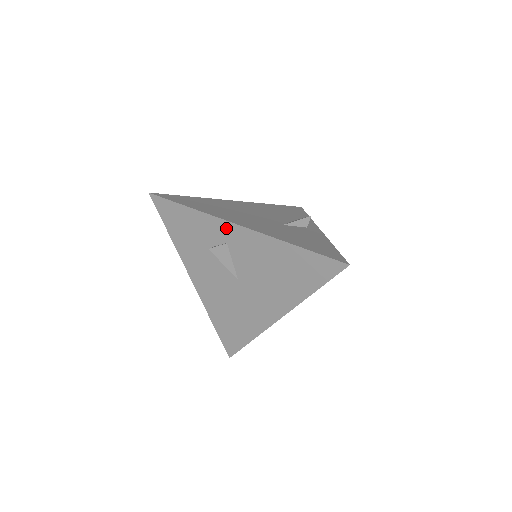
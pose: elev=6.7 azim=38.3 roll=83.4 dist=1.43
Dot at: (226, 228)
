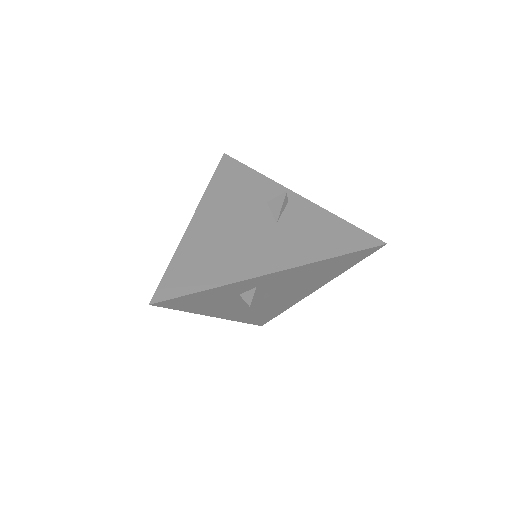
Dot at: (255, 281)
